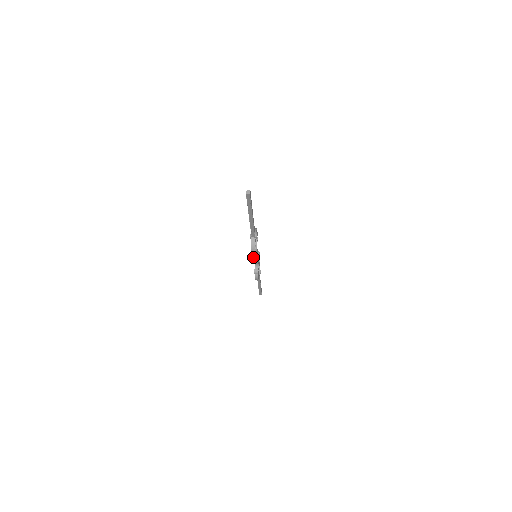
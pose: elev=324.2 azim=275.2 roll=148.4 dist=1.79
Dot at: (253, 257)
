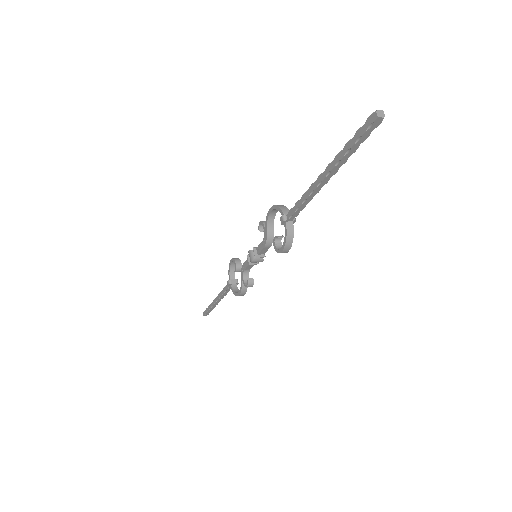
Dot at: (254, 258)
